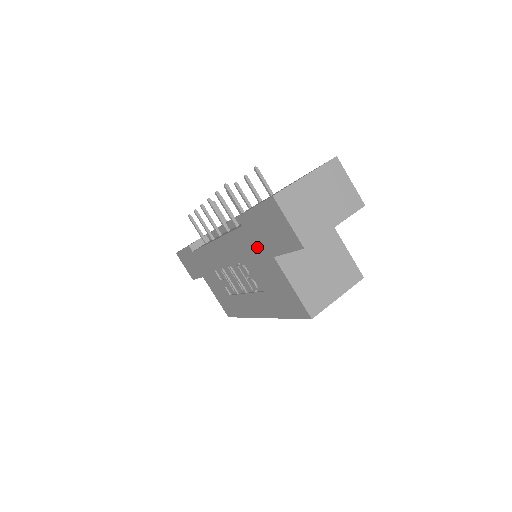
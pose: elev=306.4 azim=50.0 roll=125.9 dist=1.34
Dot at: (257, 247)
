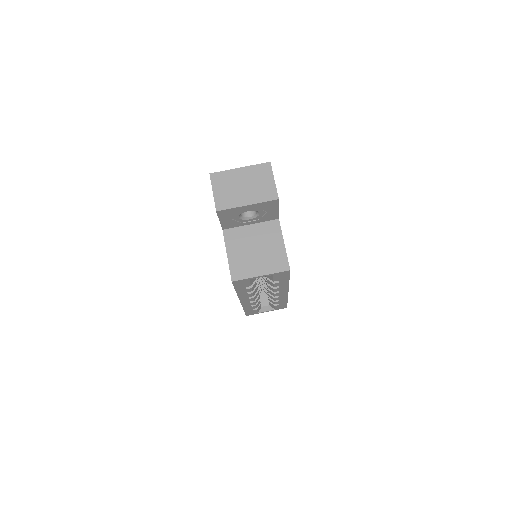
Dot at: occluded
